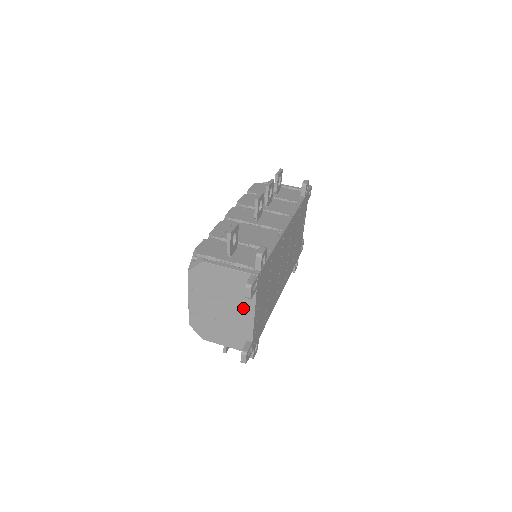
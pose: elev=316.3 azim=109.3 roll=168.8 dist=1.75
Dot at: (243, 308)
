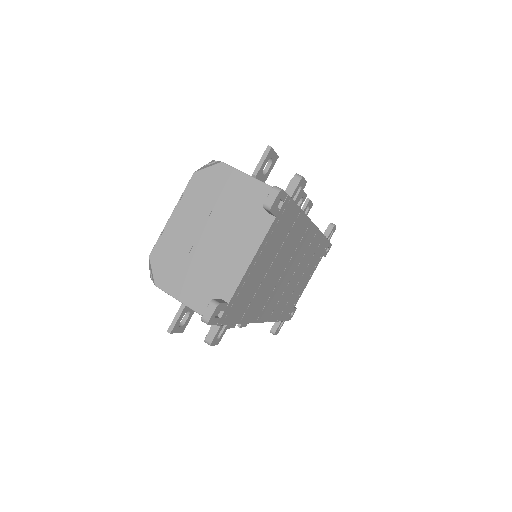
Dot at: (243, 242)
